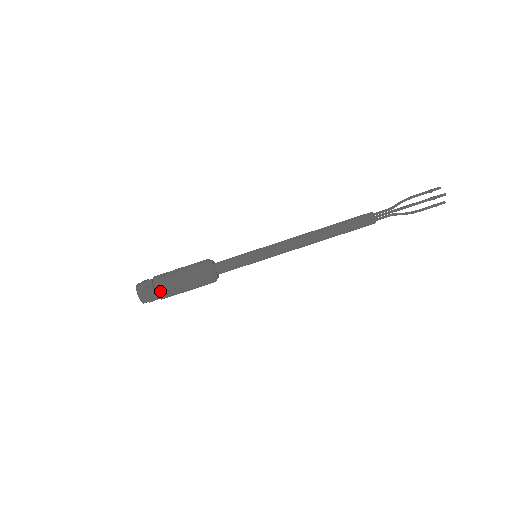
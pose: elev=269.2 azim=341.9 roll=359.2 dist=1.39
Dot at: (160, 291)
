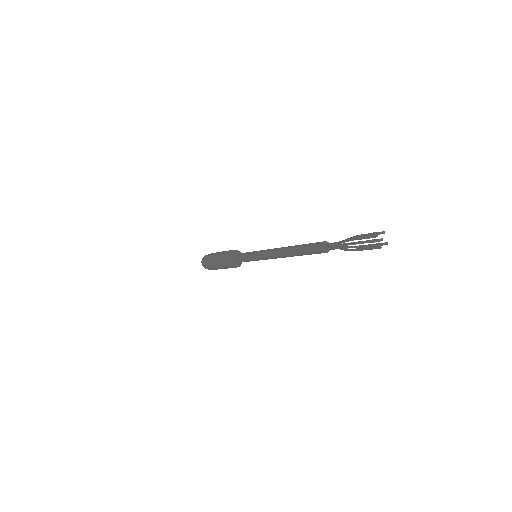
Dot at: (214, 269)
